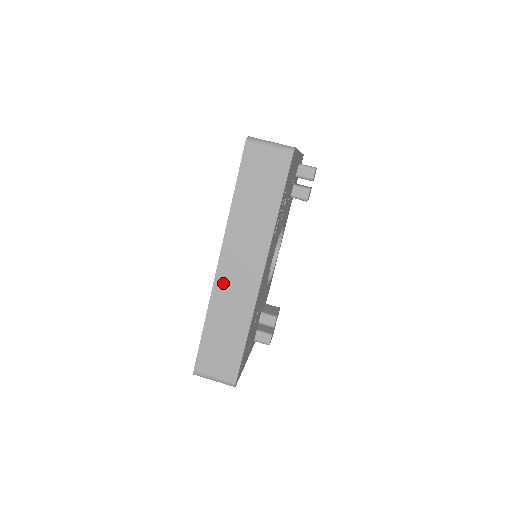
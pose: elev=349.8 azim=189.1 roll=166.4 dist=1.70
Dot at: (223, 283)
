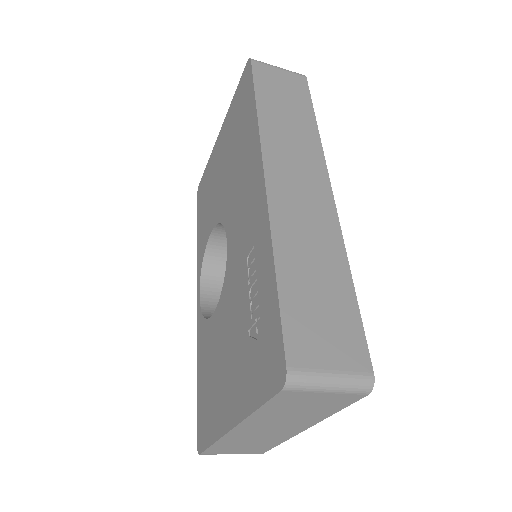
Dot at: (282, 201)
